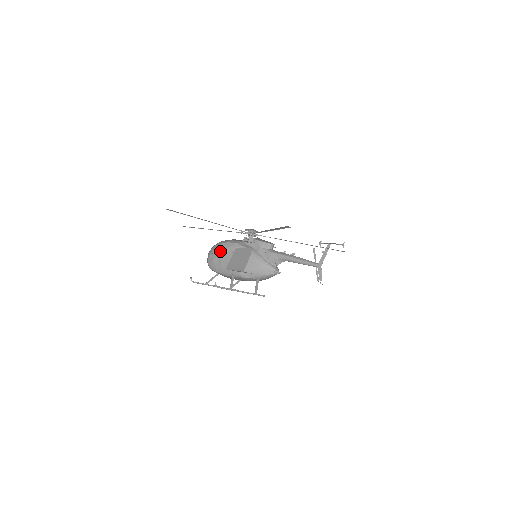
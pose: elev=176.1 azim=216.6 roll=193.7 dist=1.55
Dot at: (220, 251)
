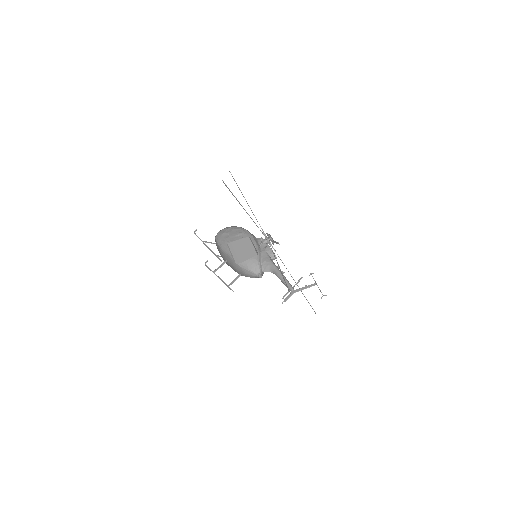
Dot at: (235, 231)
